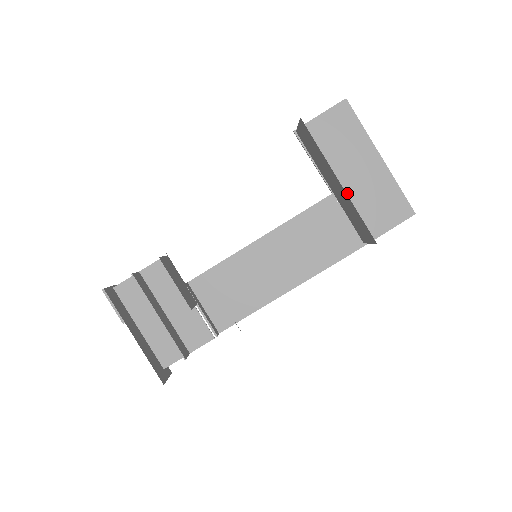
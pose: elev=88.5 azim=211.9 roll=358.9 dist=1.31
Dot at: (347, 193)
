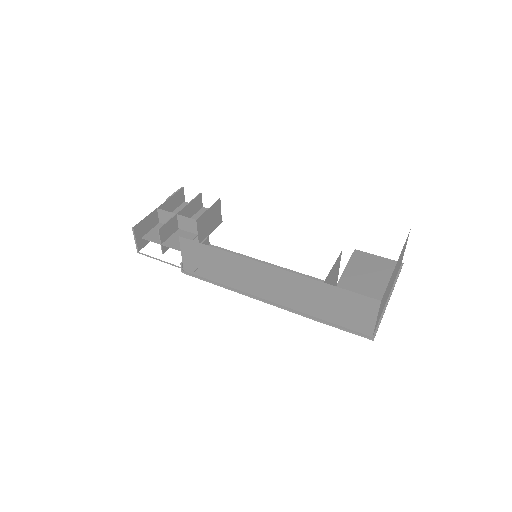
Dot at: occluded
